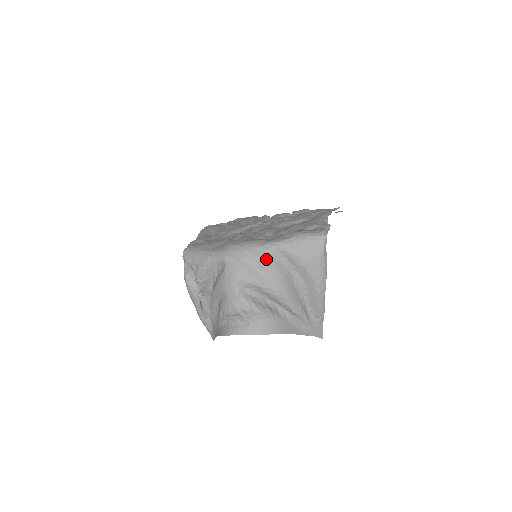
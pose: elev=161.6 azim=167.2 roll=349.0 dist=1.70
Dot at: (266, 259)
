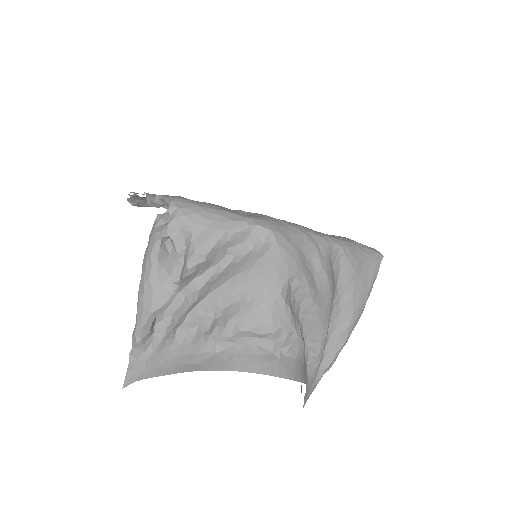
Dot at: (326, 257)
